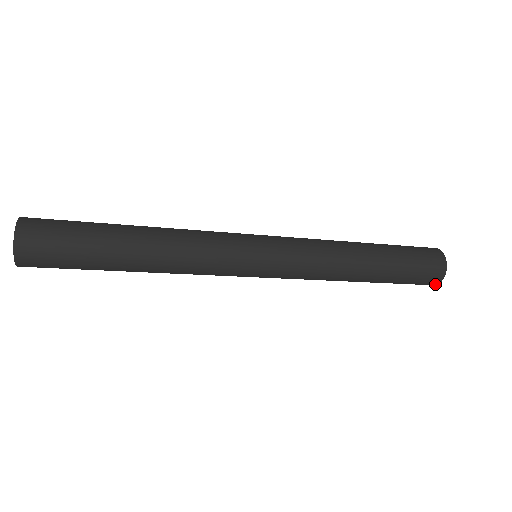
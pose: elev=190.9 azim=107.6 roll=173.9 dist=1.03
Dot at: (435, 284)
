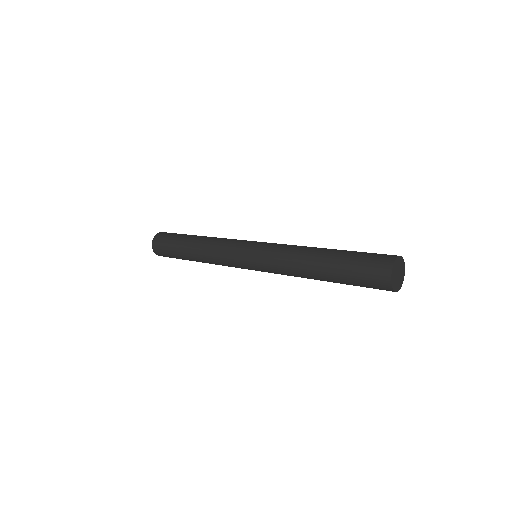
Dot at: (392, 290)
